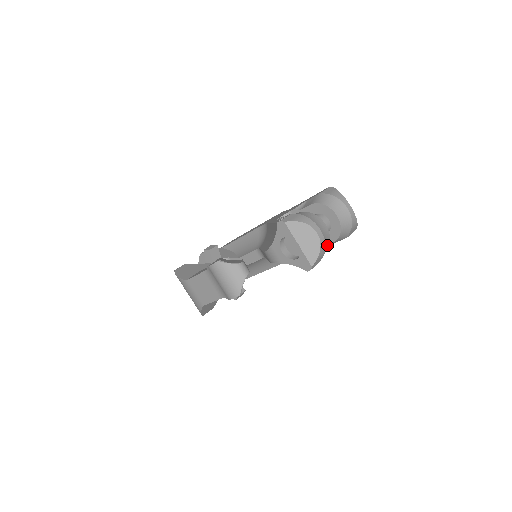
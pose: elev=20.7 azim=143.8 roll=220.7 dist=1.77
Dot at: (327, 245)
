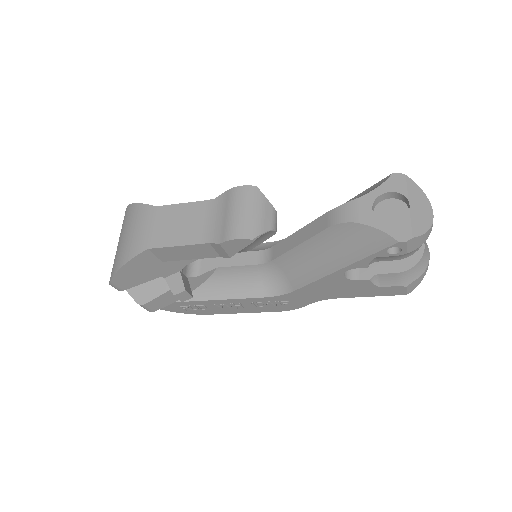
Dot at: occluded
